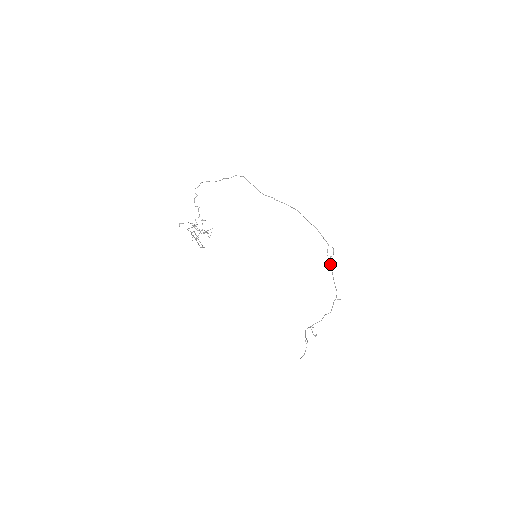
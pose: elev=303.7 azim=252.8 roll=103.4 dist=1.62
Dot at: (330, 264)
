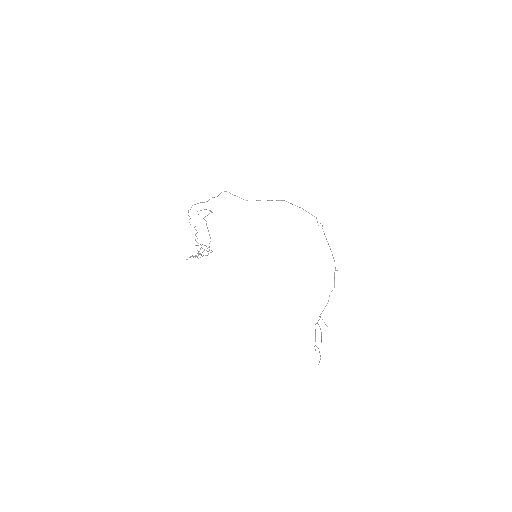
Dot at: occluded
